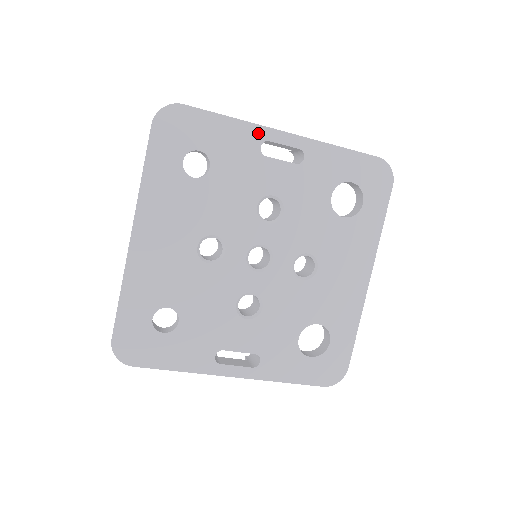
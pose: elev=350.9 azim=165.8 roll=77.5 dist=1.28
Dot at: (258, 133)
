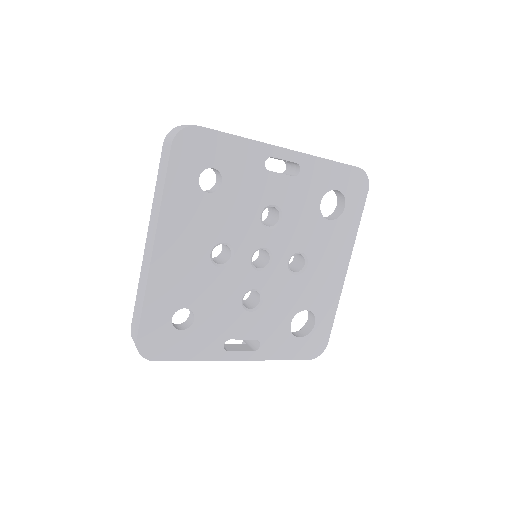
Dot at: (263, 150)
